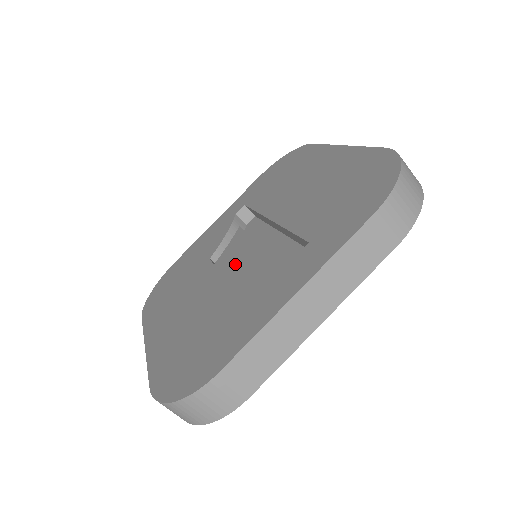
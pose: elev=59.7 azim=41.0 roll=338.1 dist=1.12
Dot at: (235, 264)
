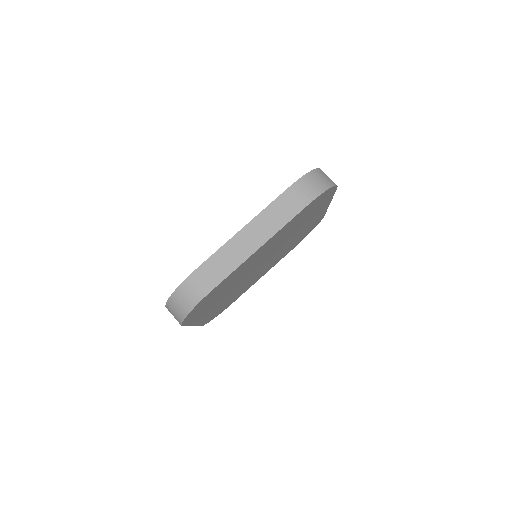
Dot at: occluded
